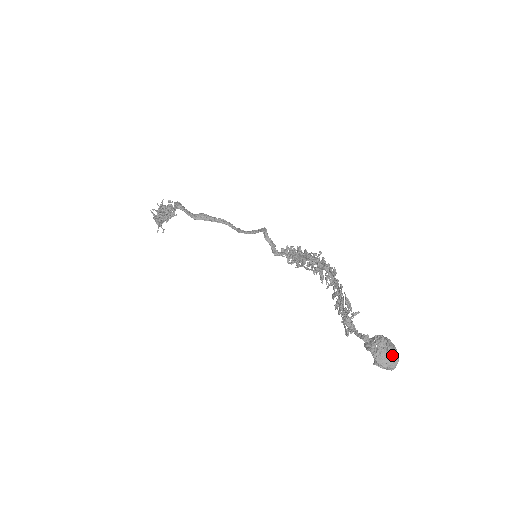
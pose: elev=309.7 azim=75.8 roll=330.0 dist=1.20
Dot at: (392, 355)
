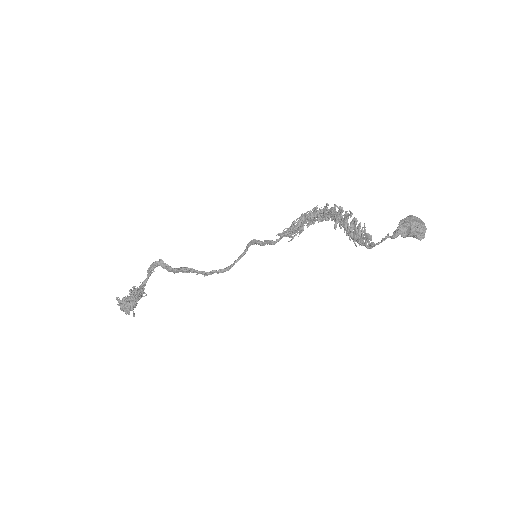
Dot at: (418, 218)
